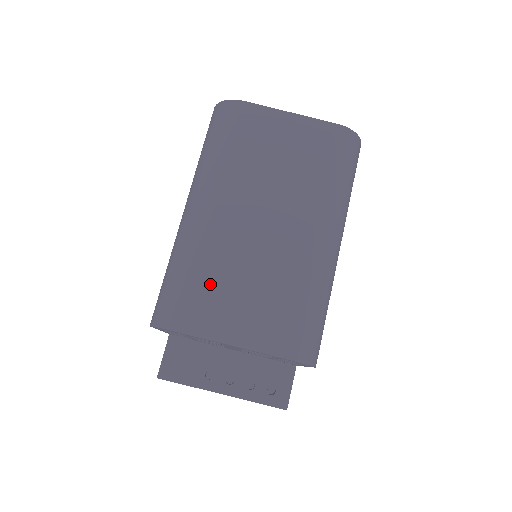
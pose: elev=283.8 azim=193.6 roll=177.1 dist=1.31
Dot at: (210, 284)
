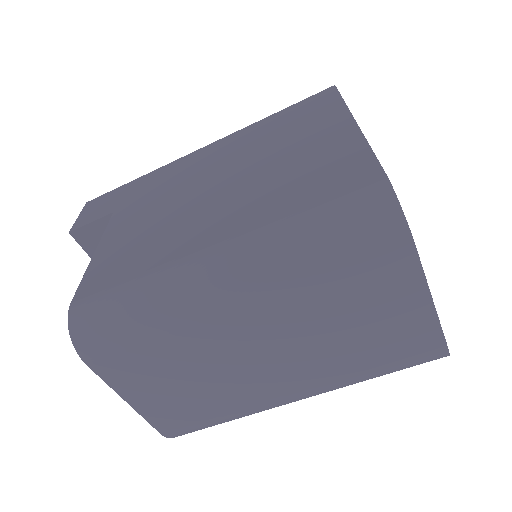
Dot at: (155, 357)
